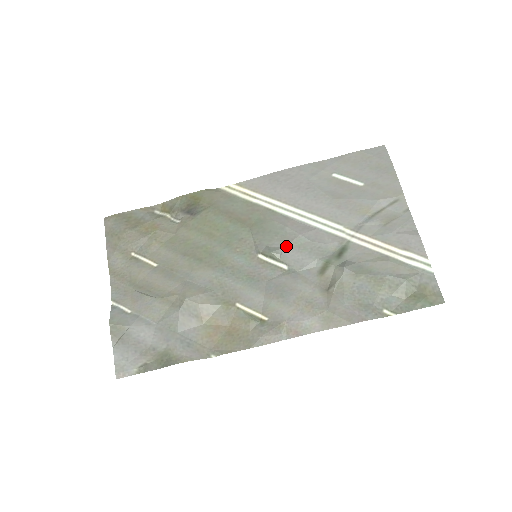
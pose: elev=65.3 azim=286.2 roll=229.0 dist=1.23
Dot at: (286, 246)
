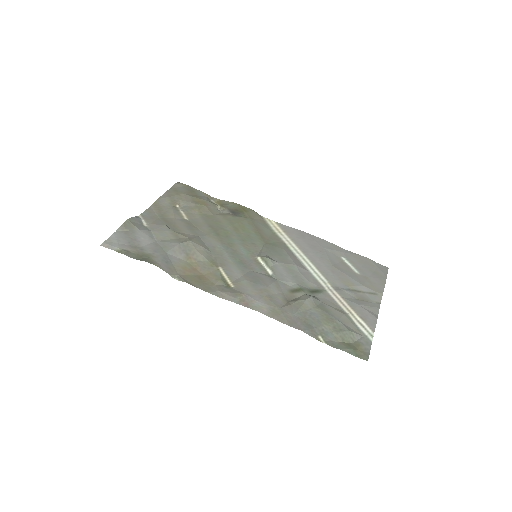
Dot at: (281, 263)
